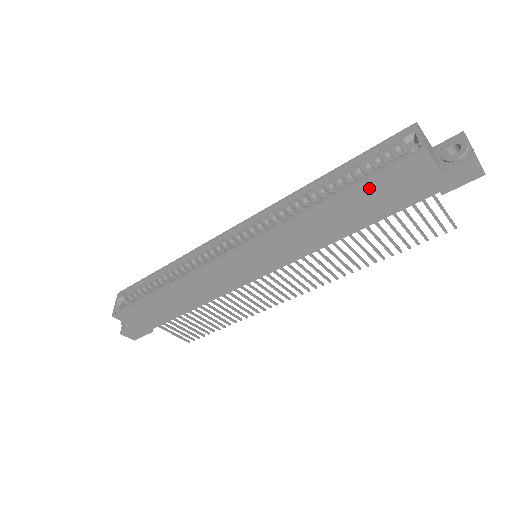
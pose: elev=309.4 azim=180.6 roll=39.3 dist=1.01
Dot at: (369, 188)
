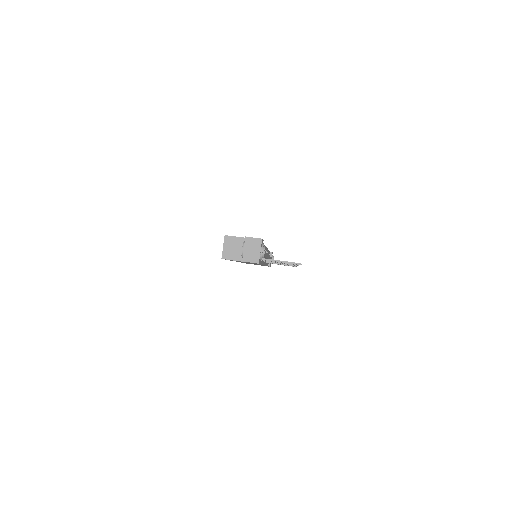
Dot at: occluded
